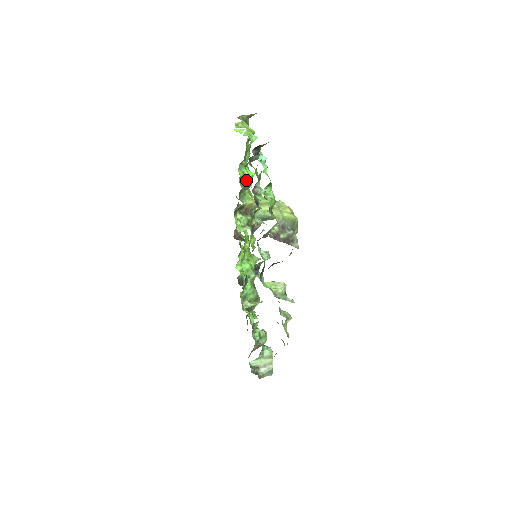
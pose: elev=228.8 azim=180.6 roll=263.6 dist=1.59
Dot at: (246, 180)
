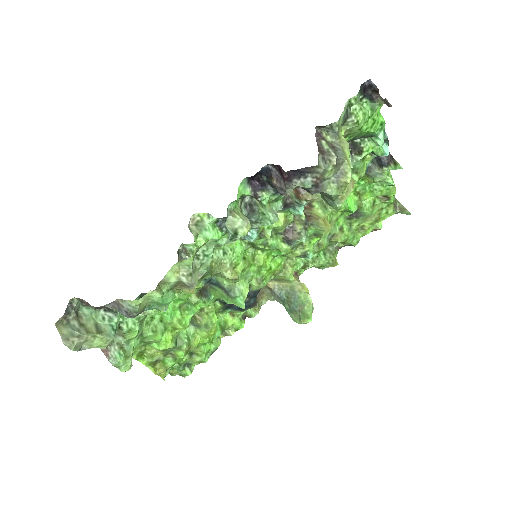
Dot at: occluded
